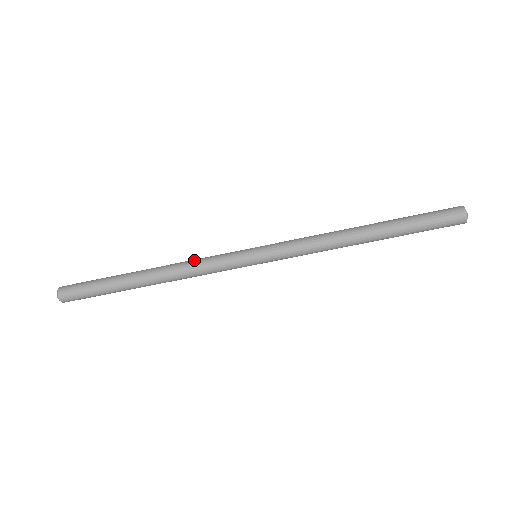
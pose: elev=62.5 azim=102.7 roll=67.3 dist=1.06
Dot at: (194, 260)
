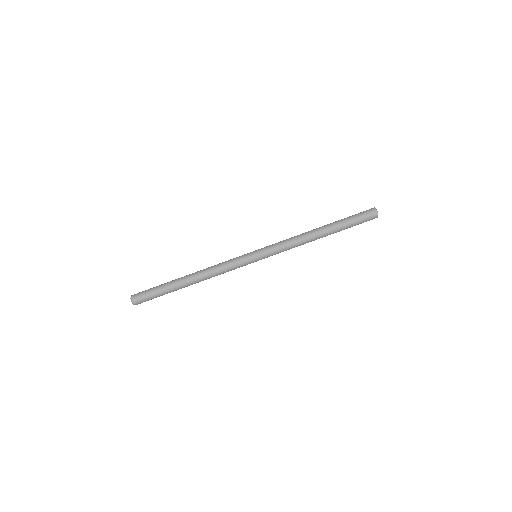
Dot at: (218, 264)
